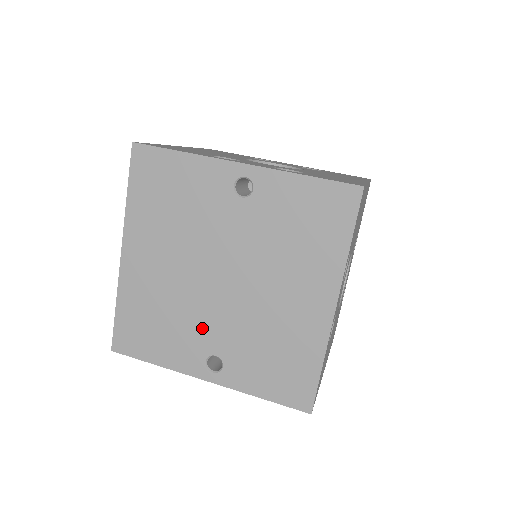
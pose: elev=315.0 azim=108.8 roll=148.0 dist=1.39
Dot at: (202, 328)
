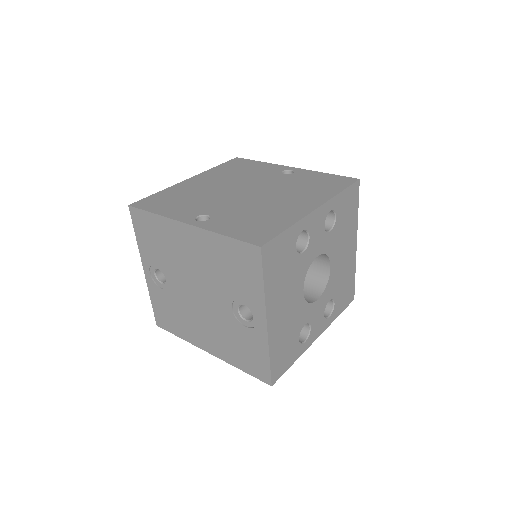
Dot at: (211, 205)
